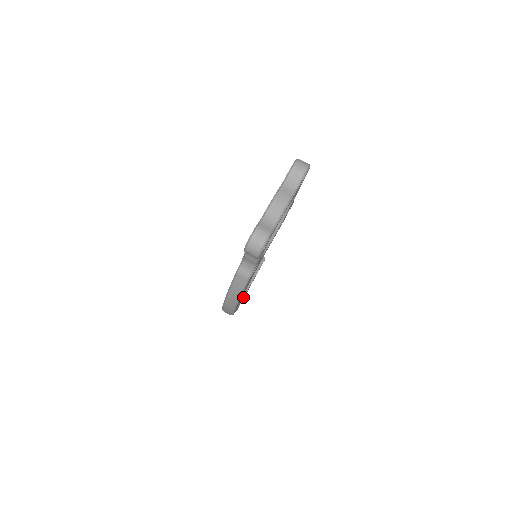
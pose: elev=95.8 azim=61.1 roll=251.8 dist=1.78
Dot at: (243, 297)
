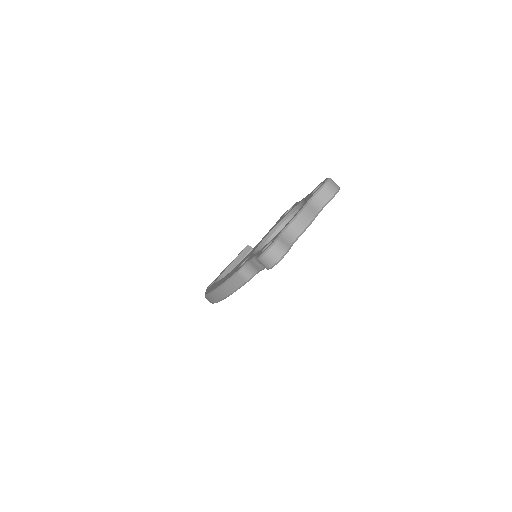
Dot at: occluded
